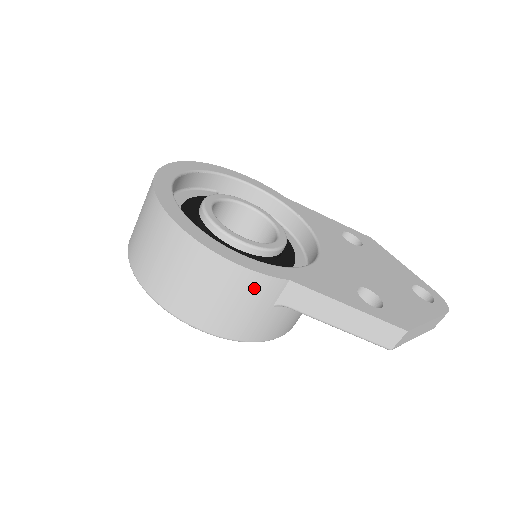
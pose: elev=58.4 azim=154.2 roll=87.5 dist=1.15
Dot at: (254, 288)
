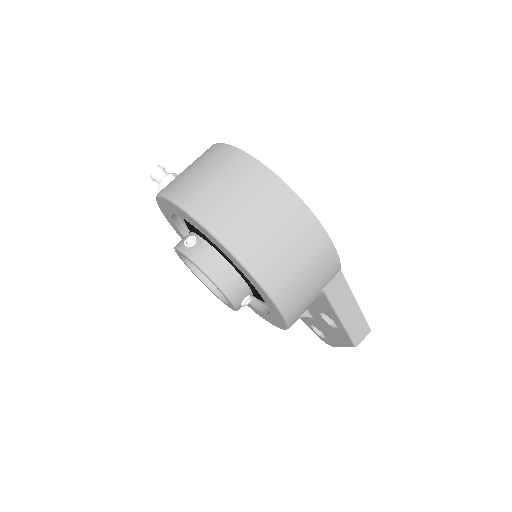
Dot at: (328, 268)
